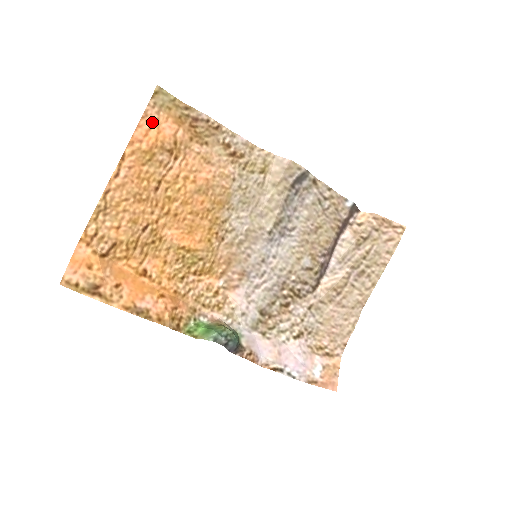
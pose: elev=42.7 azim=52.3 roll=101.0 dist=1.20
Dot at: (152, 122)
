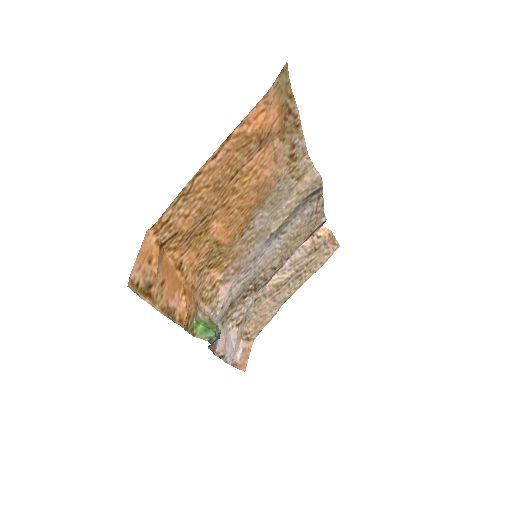
Dot at: (266, 104)
